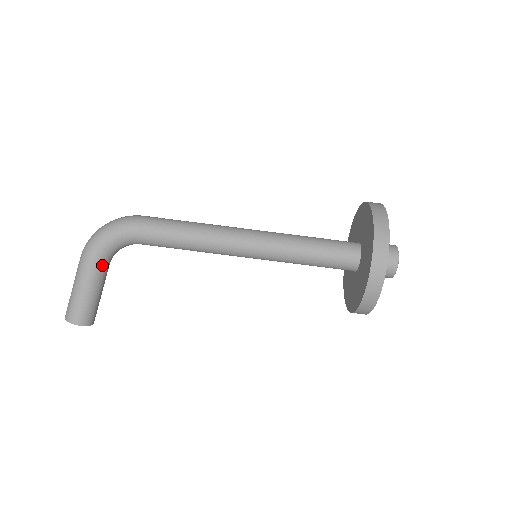
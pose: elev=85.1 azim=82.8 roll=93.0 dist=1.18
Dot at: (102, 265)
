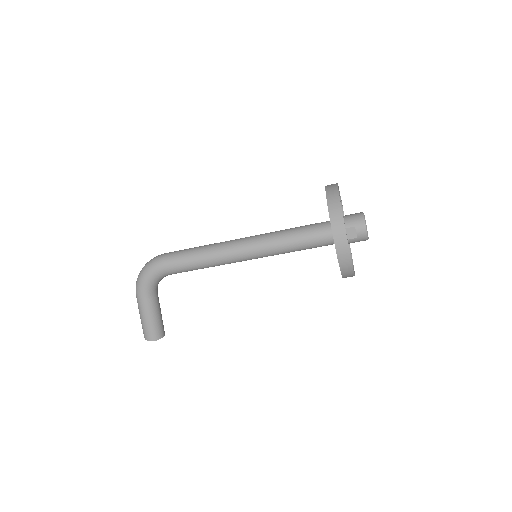
Dot at: (152, 297)
